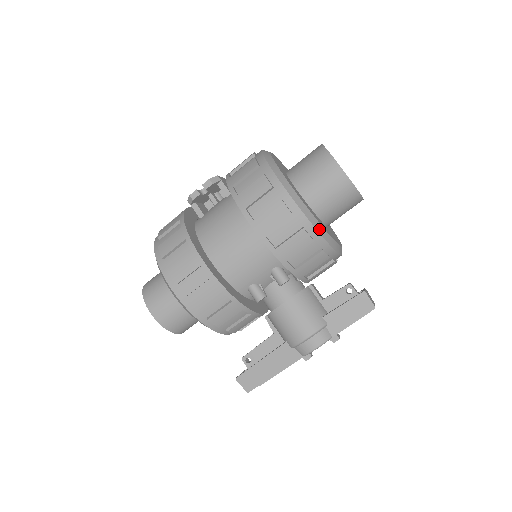
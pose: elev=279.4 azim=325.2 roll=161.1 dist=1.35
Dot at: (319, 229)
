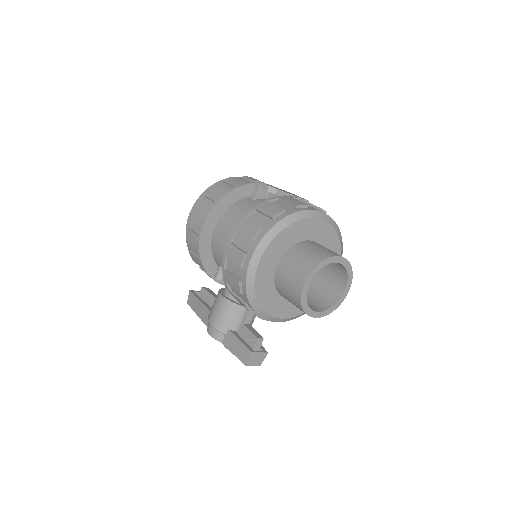
Dot at: (250, 293)
